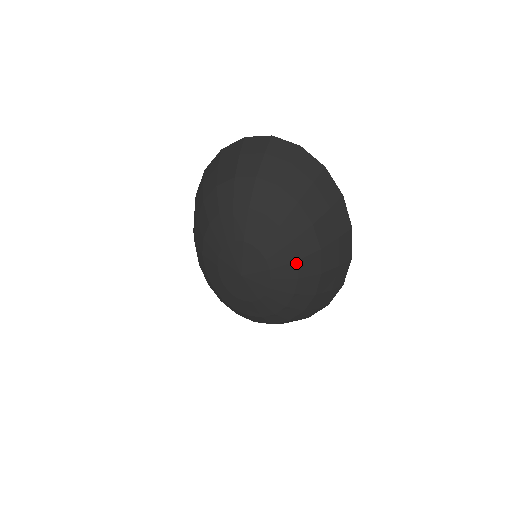
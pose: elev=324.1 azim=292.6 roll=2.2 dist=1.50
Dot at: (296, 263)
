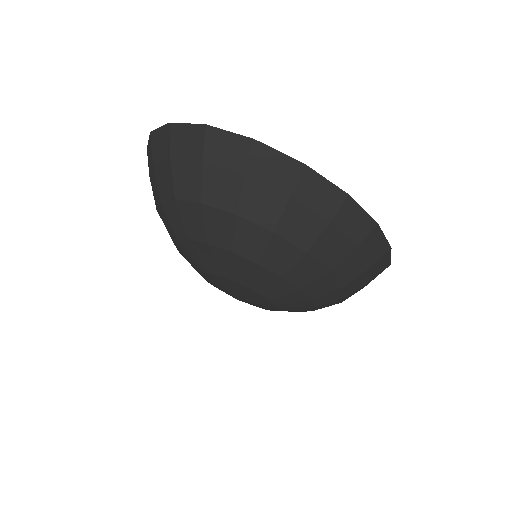
Dot at: (283, 279)
